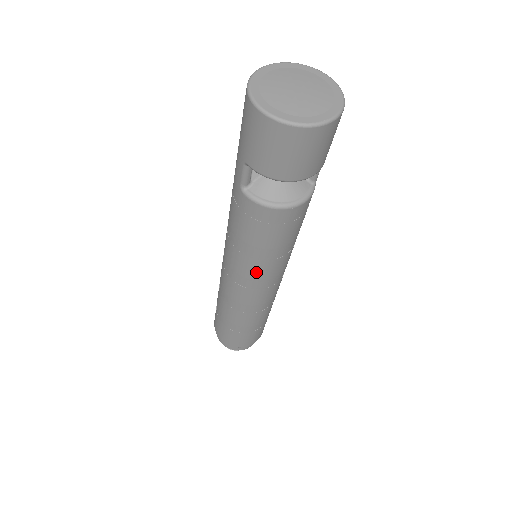
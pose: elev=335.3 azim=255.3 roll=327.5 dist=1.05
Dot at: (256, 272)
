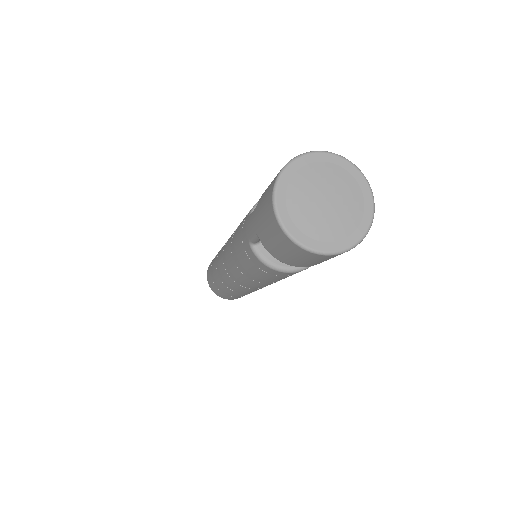
Dot at: (251, 284)
